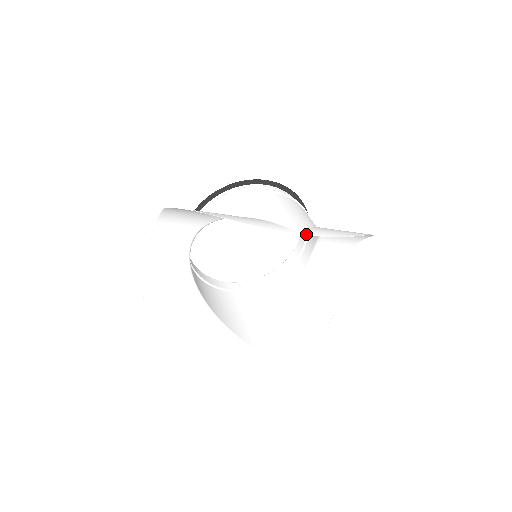
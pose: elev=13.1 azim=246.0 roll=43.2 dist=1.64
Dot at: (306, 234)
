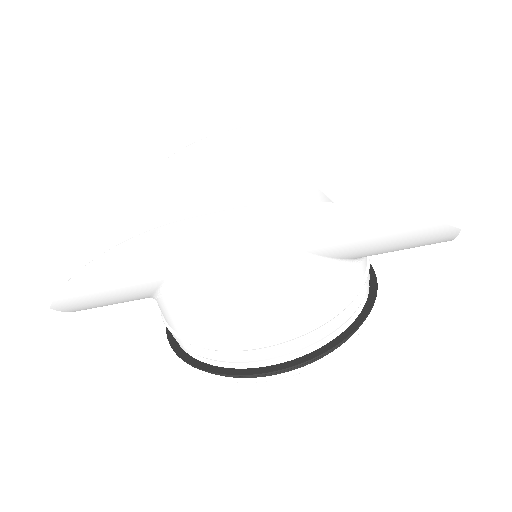
Dot at: (245, 127)
